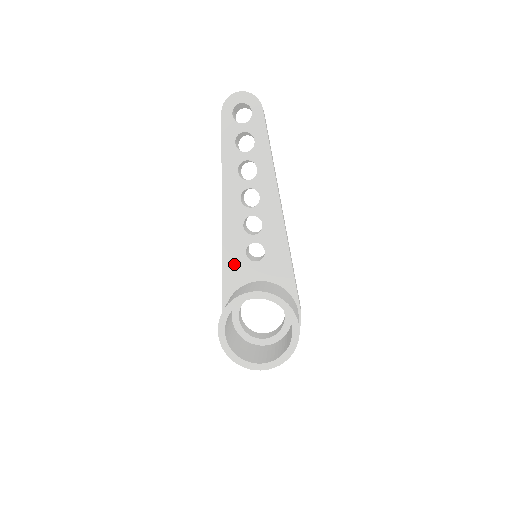
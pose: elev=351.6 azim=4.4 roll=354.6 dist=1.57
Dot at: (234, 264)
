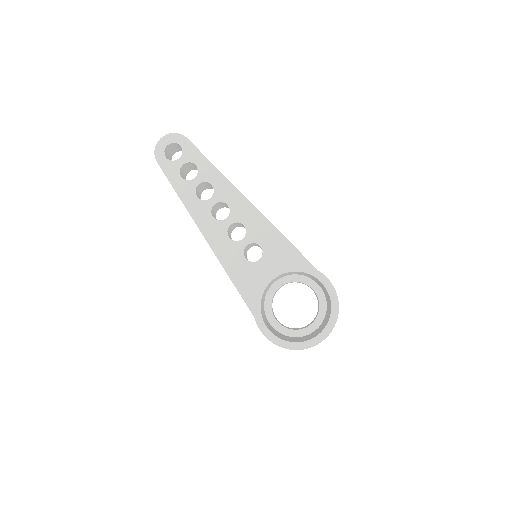
Dot at: (242, 274)
